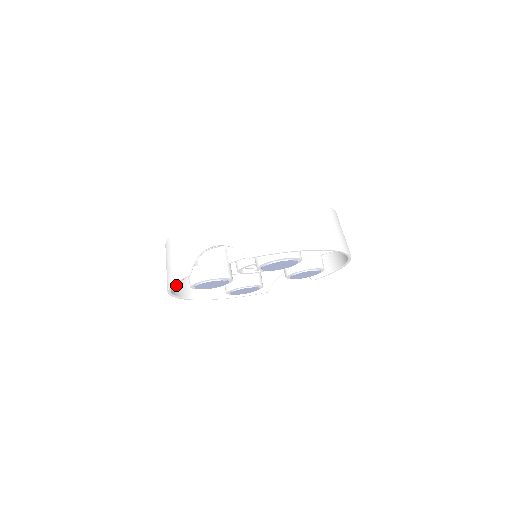
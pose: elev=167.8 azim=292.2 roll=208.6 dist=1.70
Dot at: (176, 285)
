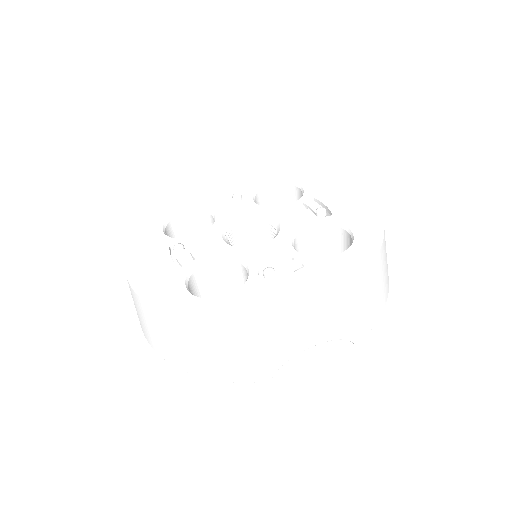
Dot at: occluded
